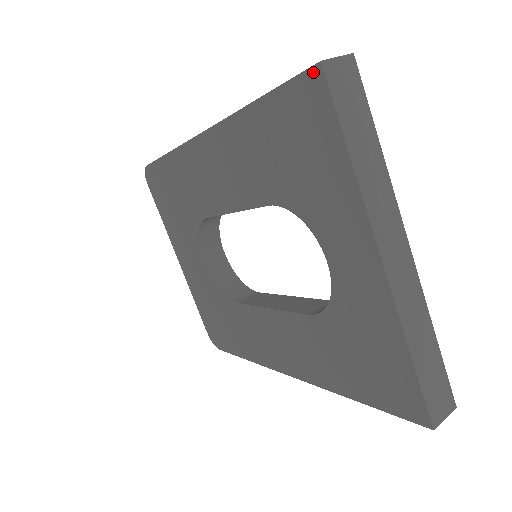
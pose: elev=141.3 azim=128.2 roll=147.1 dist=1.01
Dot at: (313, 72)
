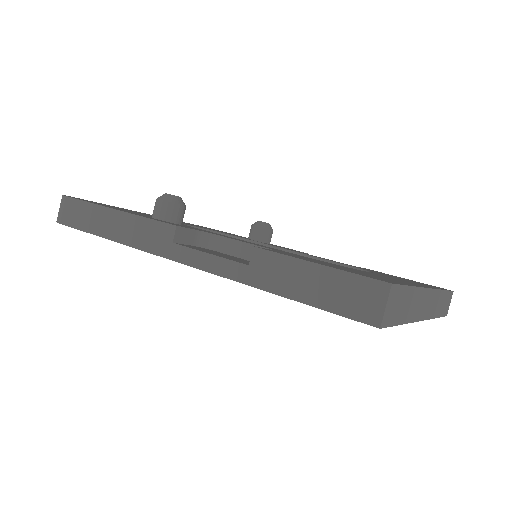
Dot at: (368, 324)
